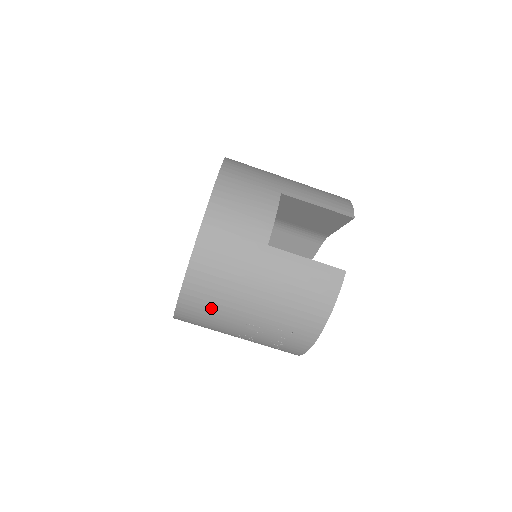
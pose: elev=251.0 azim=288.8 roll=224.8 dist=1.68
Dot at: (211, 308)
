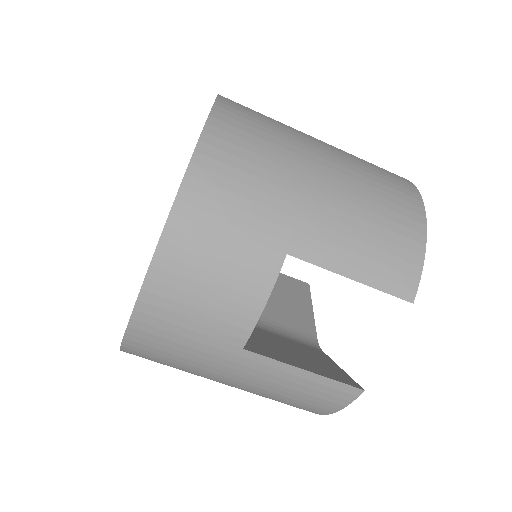
Dot at: occluded
